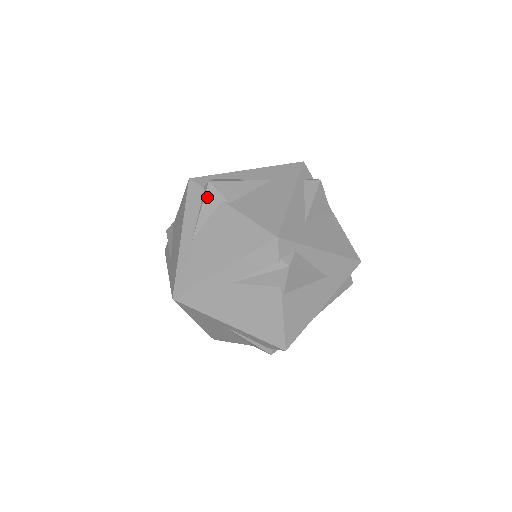
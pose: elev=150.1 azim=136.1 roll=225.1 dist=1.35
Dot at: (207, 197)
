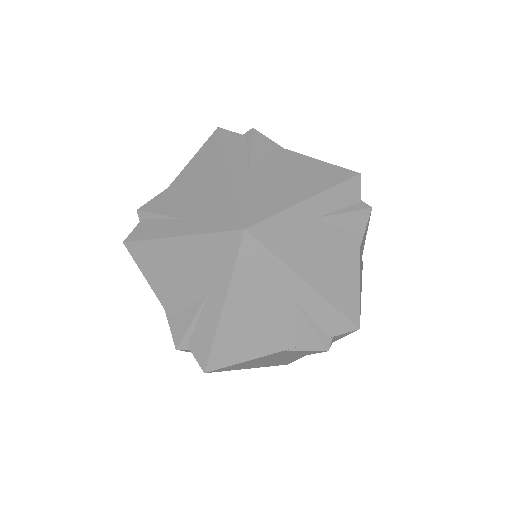
Dot at: (256, 140)
